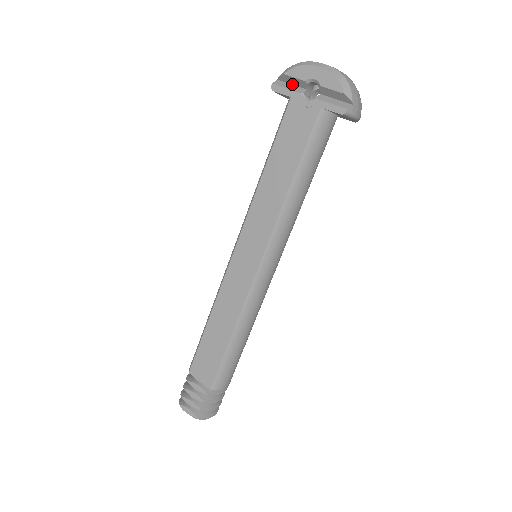
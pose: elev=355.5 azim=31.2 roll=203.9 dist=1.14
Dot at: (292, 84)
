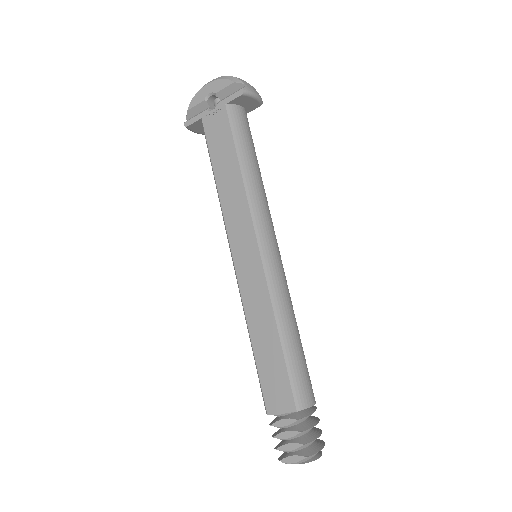
Dot at: (198, 113)
